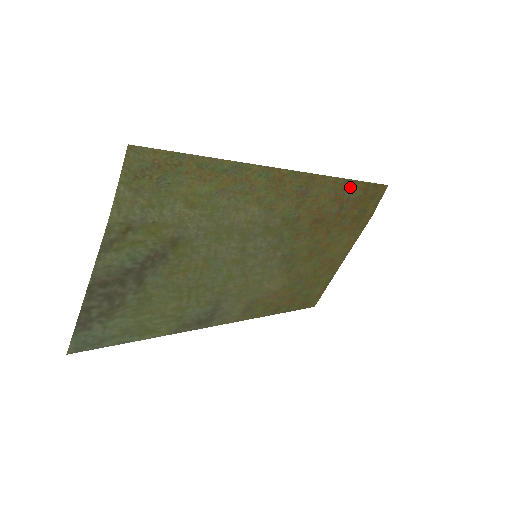
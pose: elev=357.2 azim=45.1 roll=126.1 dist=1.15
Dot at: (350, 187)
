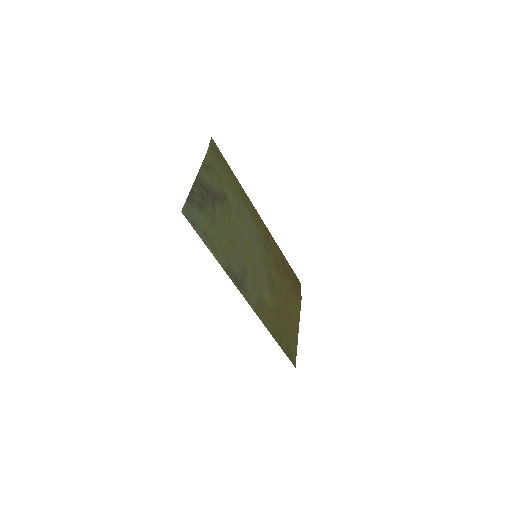
Dot at: (285, 261)
